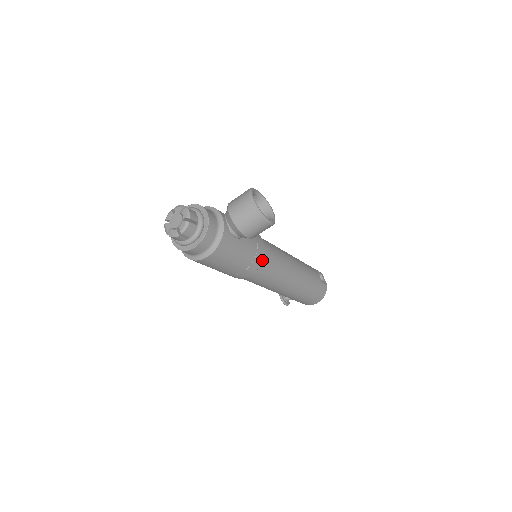
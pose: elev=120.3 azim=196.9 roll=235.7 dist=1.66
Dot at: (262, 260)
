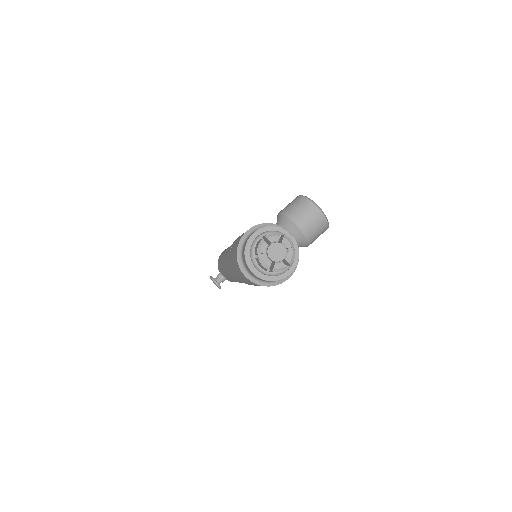
Dot at: occluded
